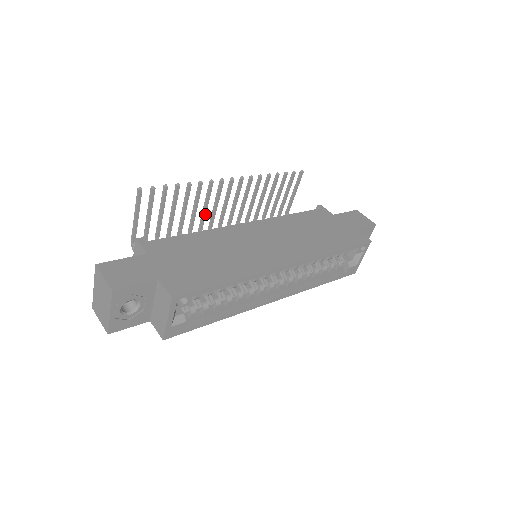
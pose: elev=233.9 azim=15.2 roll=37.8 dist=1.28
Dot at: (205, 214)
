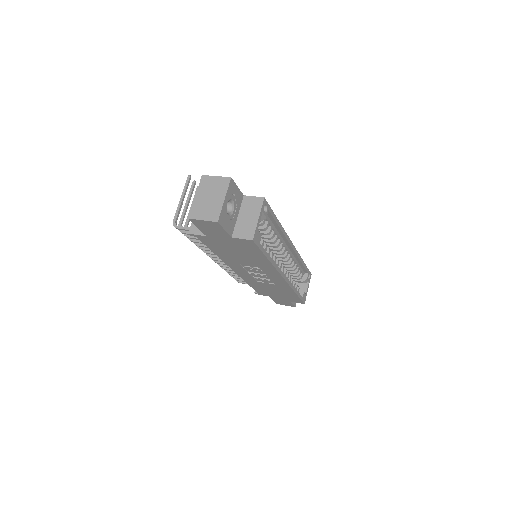
Dot at: occluded
